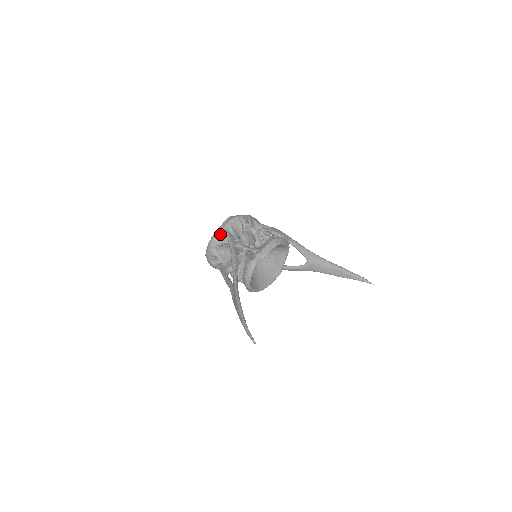
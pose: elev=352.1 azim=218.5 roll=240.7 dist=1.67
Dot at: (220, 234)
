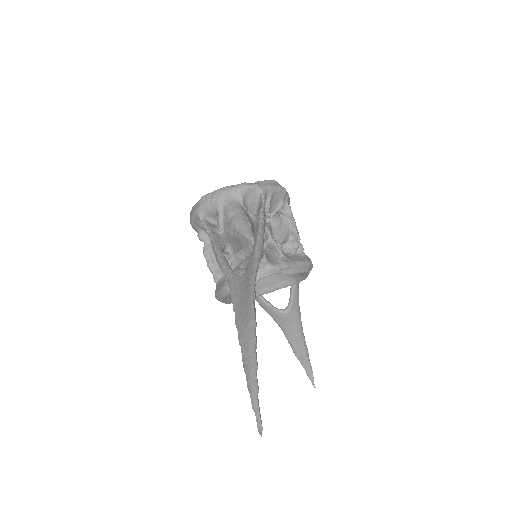
Dot at: (253, 191)
